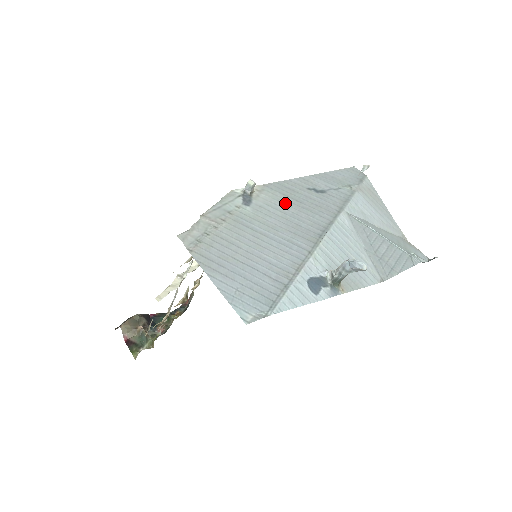
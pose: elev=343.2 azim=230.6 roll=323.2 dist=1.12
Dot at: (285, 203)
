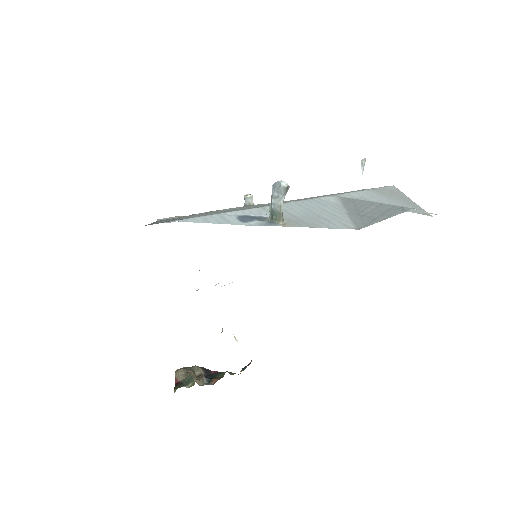
Dot at: occluded
